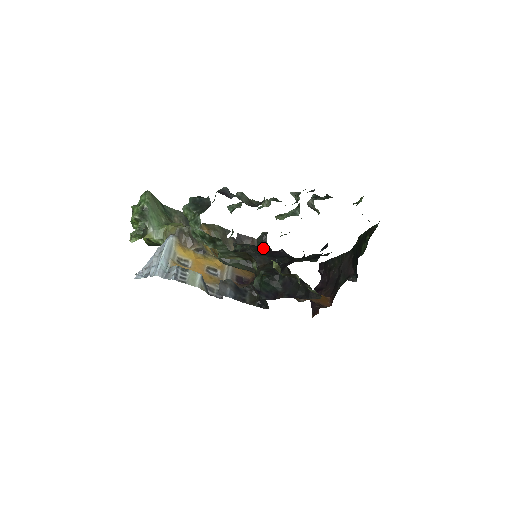
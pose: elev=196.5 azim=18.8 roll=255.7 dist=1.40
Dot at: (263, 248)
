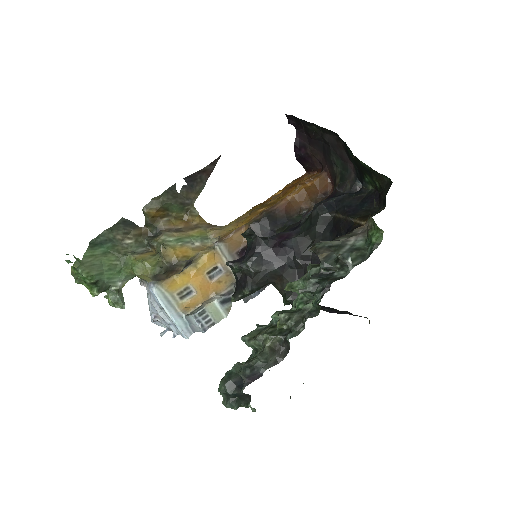
Dot at: (260, 251)
